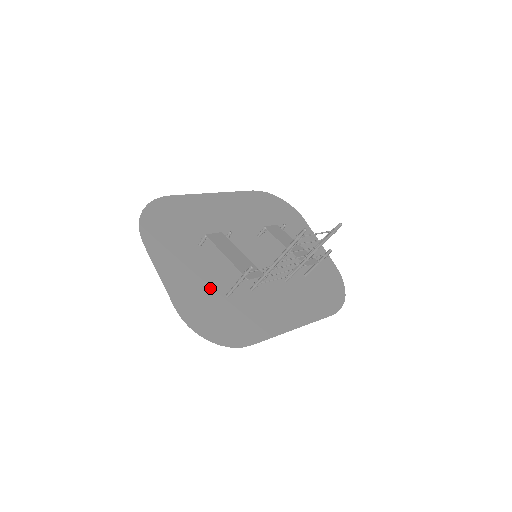
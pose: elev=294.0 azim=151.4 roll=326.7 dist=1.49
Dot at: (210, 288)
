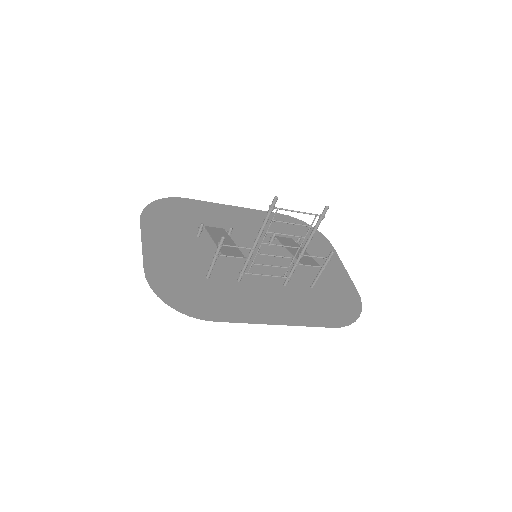
Dot at: (191, 267)
